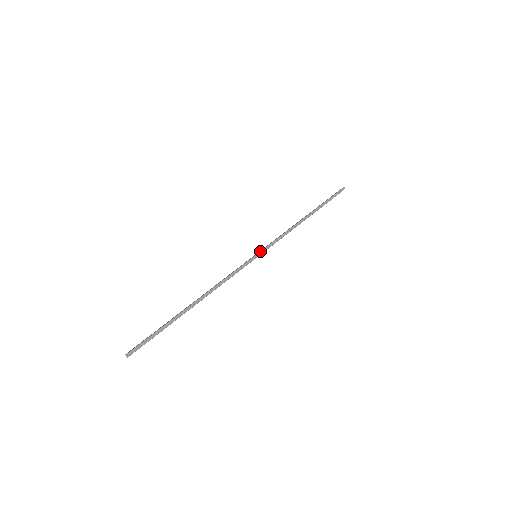
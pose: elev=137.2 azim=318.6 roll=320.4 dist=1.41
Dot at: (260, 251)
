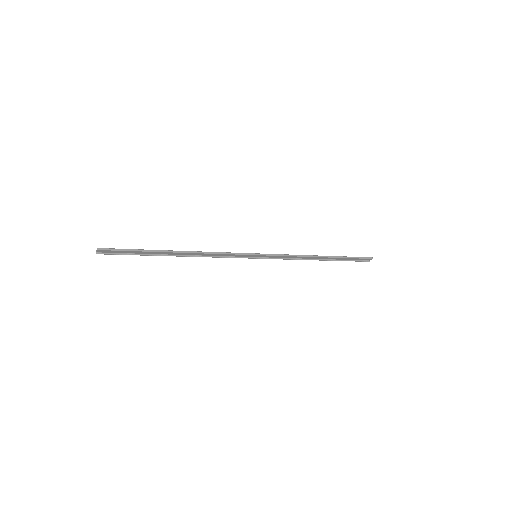
Dot at: occluded
